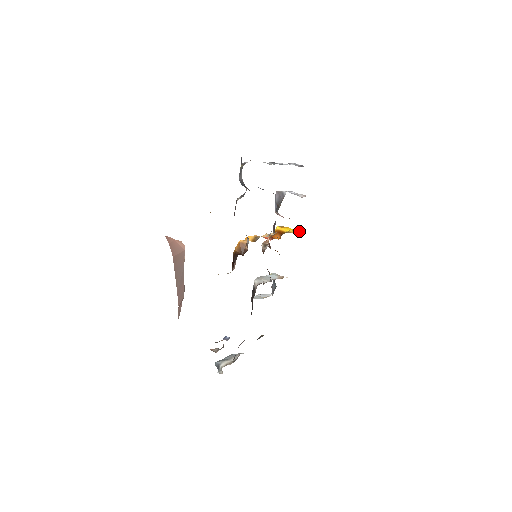
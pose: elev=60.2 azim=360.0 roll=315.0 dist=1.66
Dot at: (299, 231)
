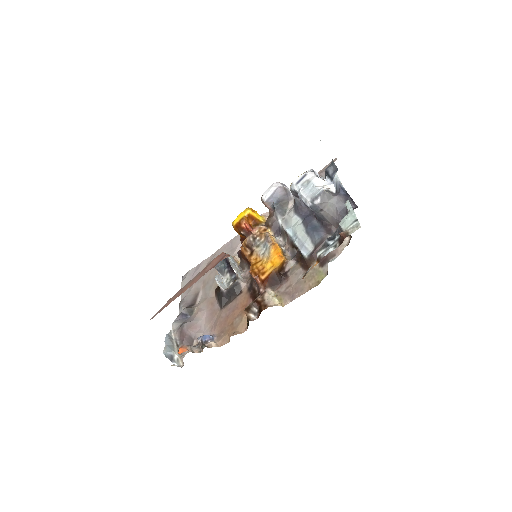
Dot at: occluded
